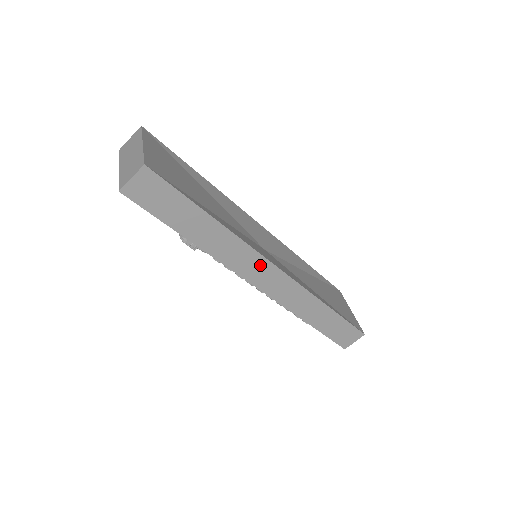
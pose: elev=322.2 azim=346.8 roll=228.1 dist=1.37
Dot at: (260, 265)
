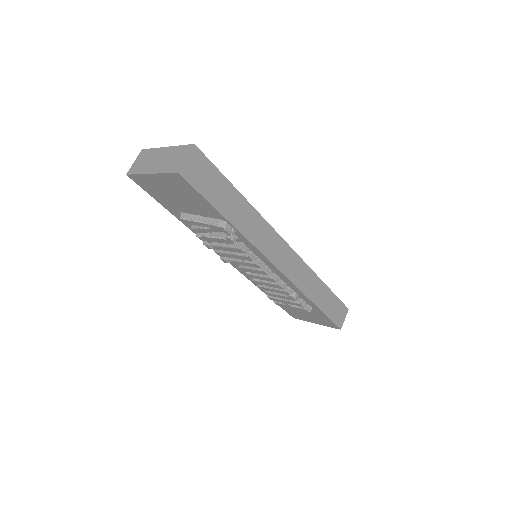
Dot at: (277, 244)
